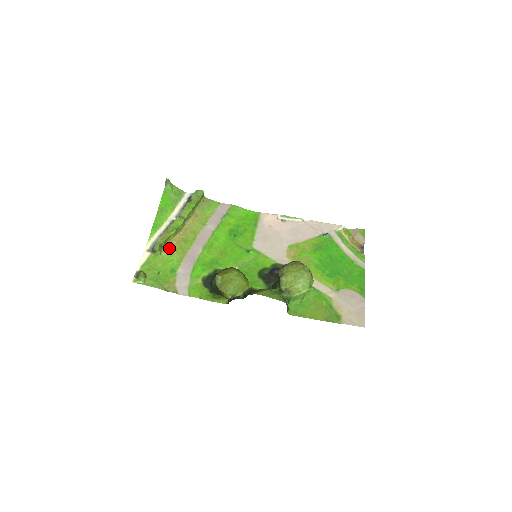
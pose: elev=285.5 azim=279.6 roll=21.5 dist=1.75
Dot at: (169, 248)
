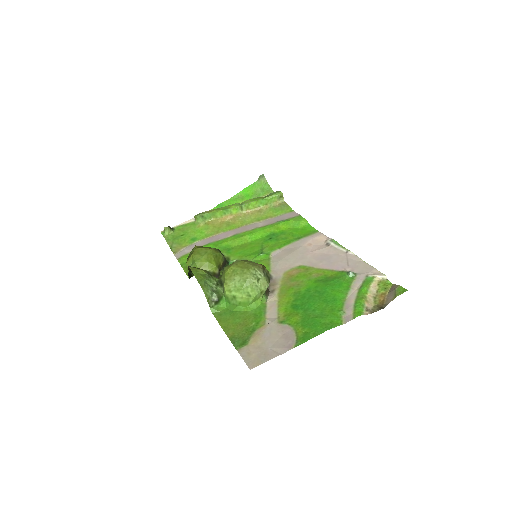
Dot at: (210, 223)
